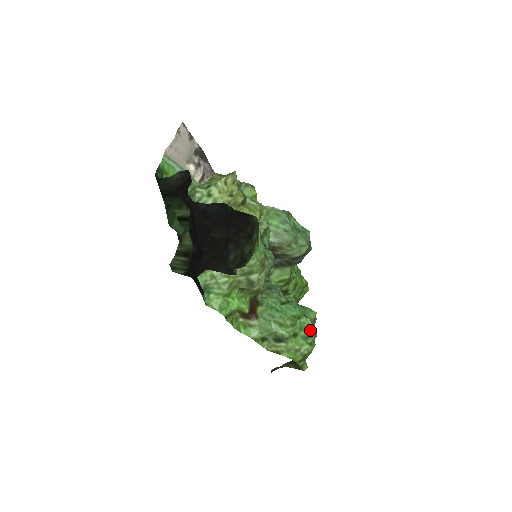
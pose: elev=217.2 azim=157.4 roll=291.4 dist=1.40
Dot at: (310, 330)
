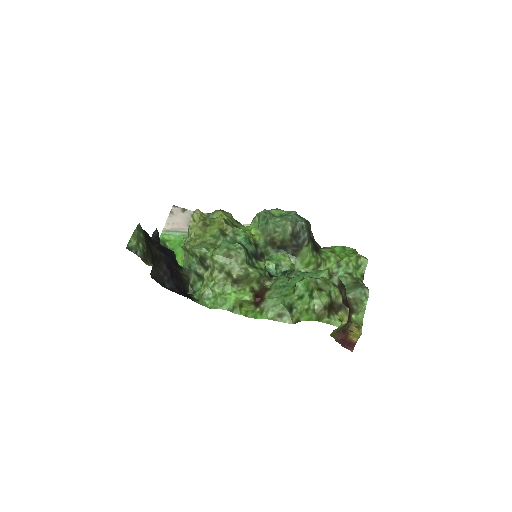
Dot at: (311, 286)
